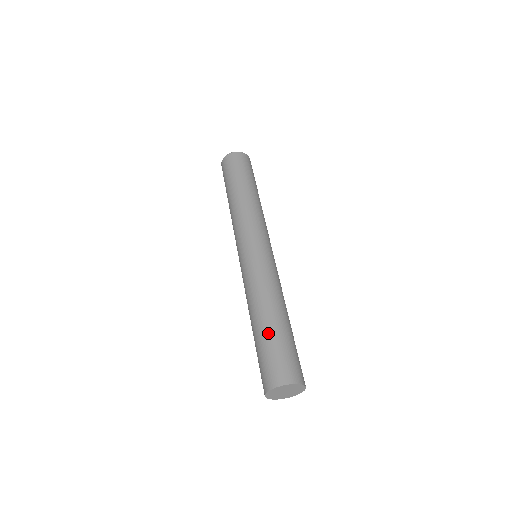
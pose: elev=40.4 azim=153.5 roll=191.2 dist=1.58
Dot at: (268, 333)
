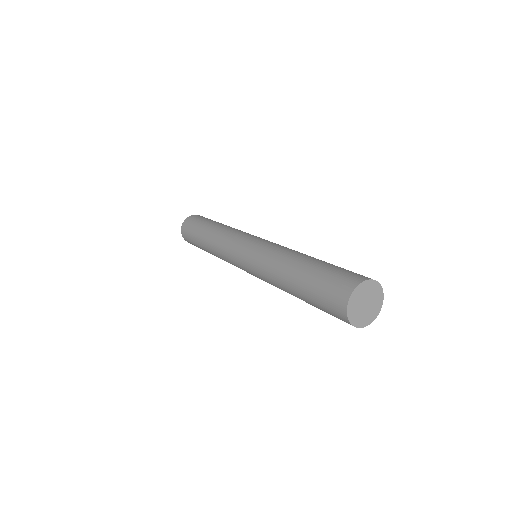
Dot at: (311, 268)
